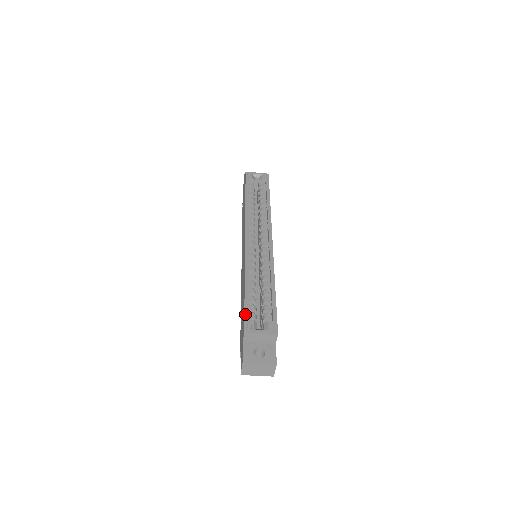
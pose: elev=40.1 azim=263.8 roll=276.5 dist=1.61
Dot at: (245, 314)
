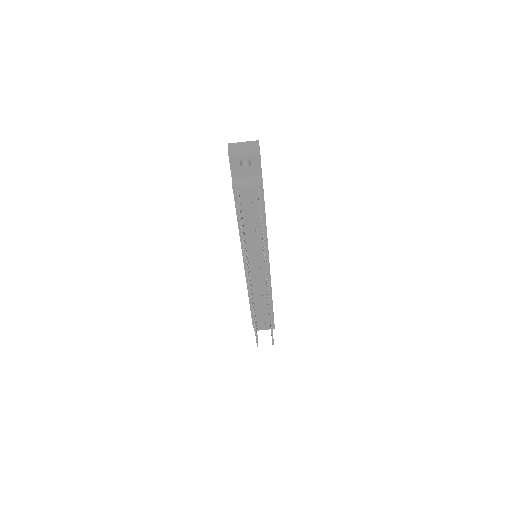
Dot at: occluded
